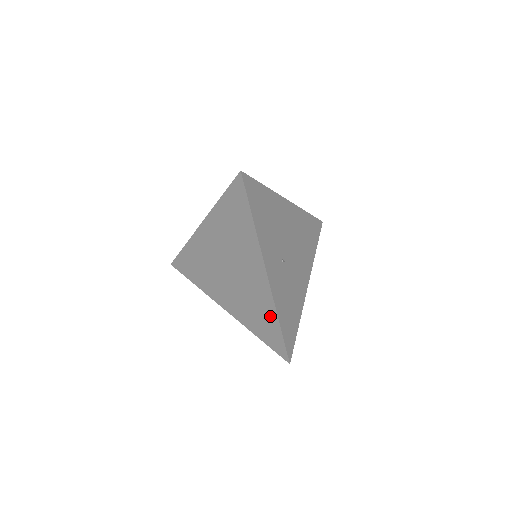
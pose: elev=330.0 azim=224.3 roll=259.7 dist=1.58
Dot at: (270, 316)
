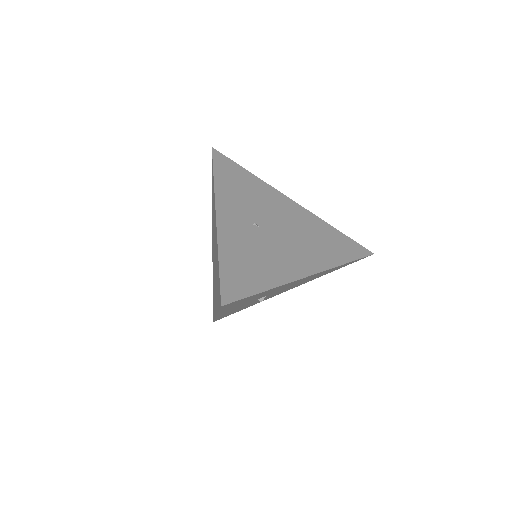
Dot at: (217, 262)
